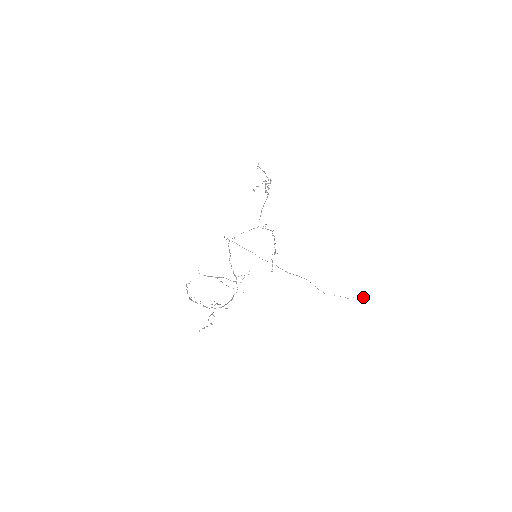
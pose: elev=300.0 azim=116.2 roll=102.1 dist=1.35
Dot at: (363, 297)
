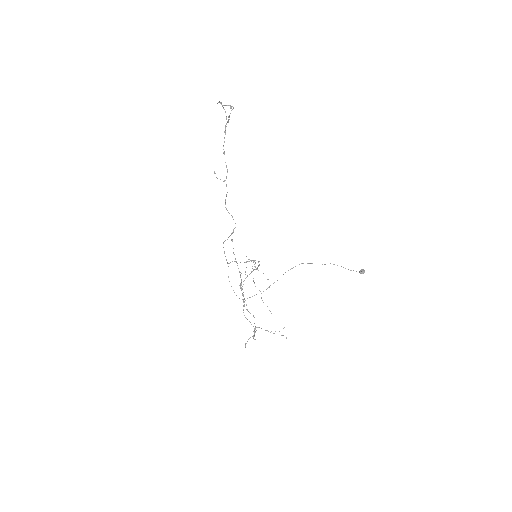
Dot at: occluded
